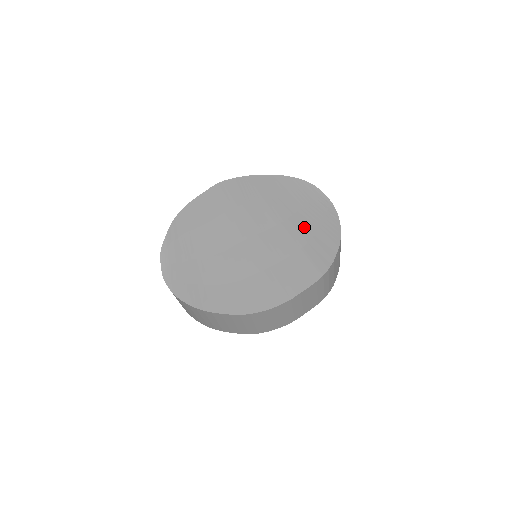
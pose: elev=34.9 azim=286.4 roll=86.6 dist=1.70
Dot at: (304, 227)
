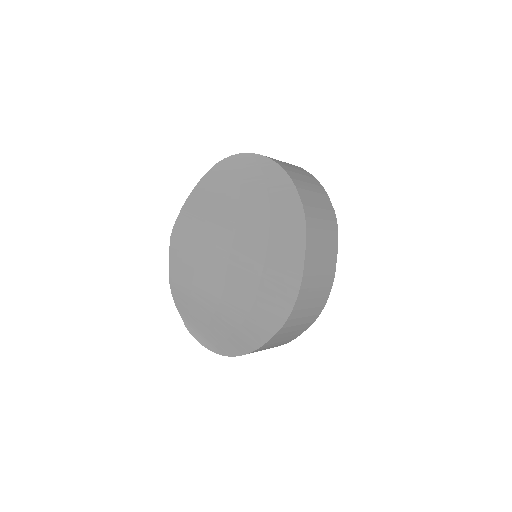
Dot at: (256, 201)
